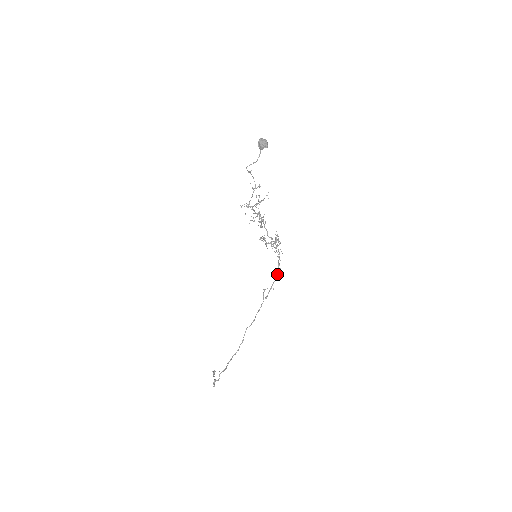
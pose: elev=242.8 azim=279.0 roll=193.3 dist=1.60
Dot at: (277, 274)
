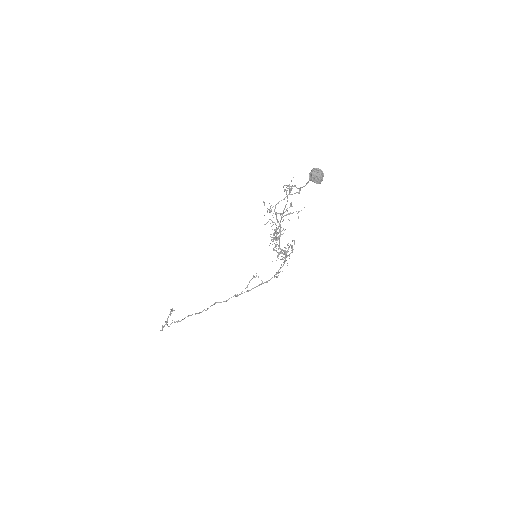
Dot at: (272, 277)
